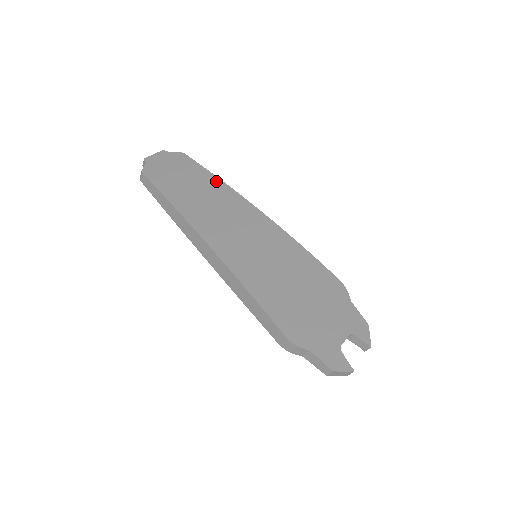
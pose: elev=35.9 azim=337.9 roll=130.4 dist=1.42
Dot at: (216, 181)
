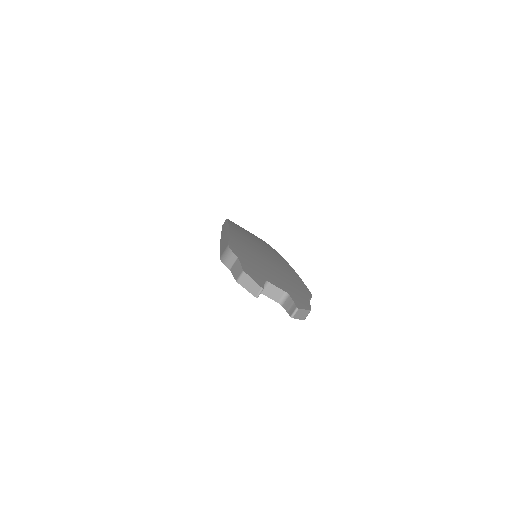
Dot at: occluded
